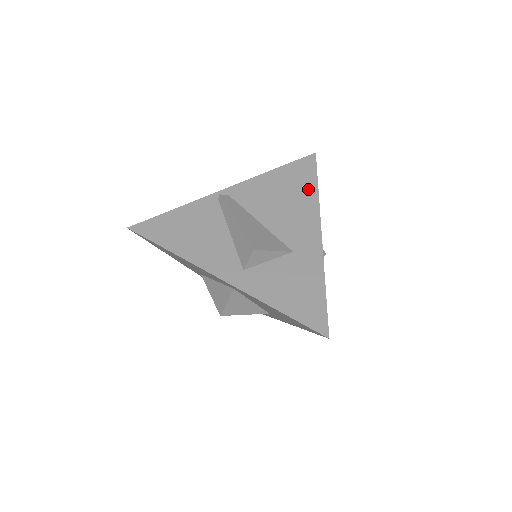
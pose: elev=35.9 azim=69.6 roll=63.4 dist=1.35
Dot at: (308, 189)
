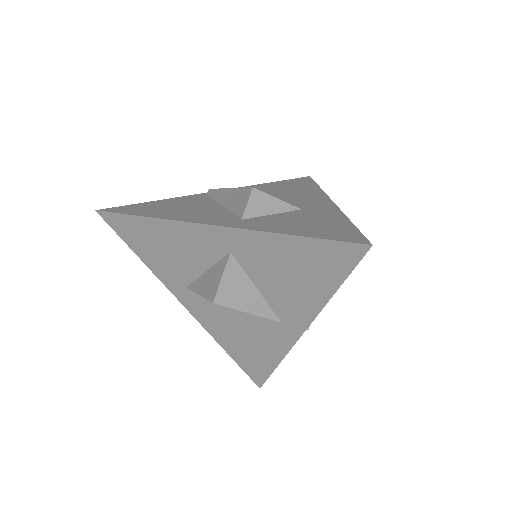
Dot at: (308, 187)
